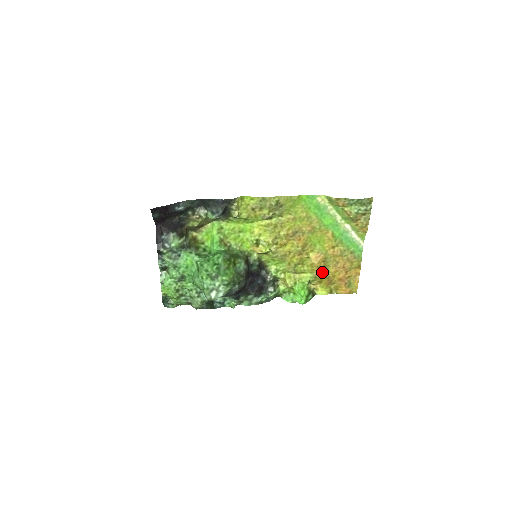
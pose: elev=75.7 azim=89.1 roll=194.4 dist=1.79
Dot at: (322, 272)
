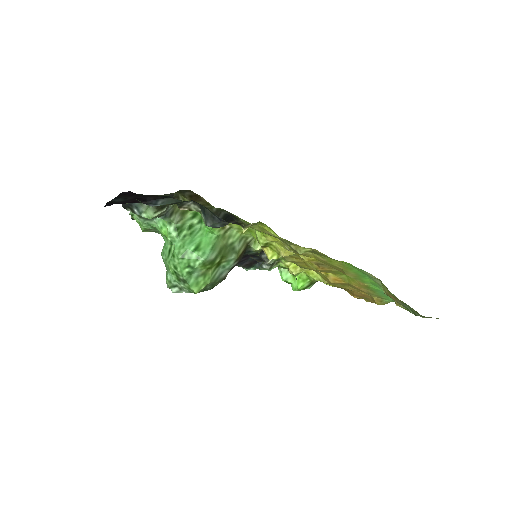
Dot at: occluded
